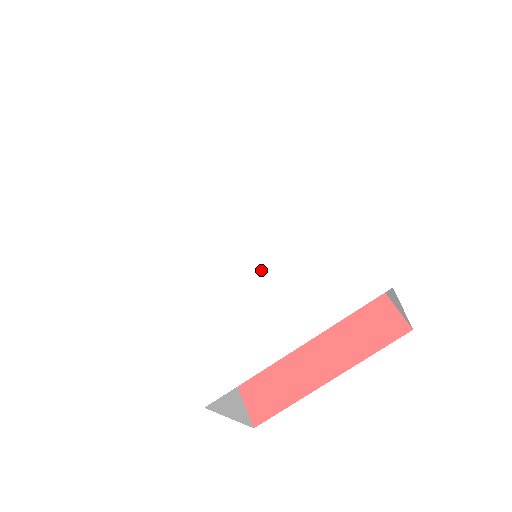
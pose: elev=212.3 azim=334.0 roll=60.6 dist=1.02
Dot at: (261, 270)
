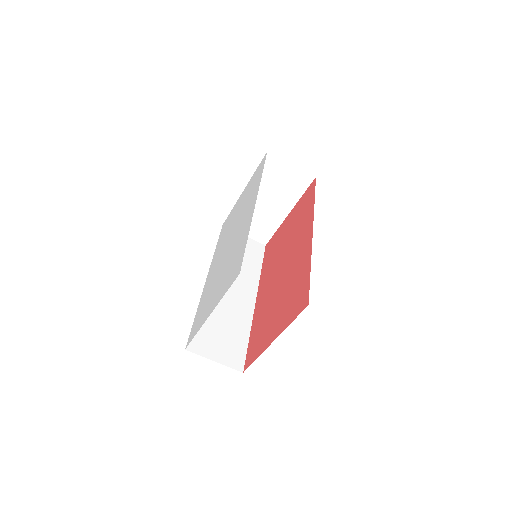
Dot at: (223, 267)
